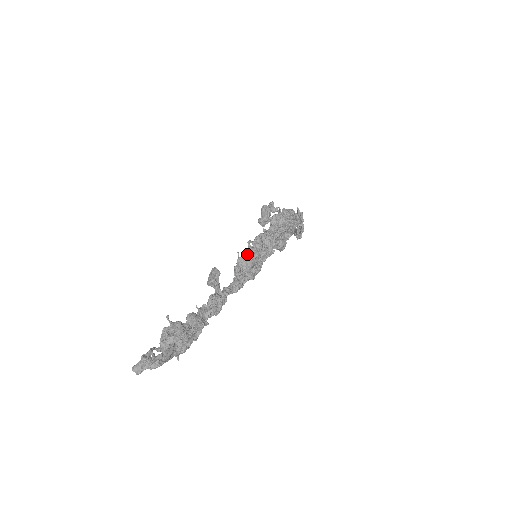
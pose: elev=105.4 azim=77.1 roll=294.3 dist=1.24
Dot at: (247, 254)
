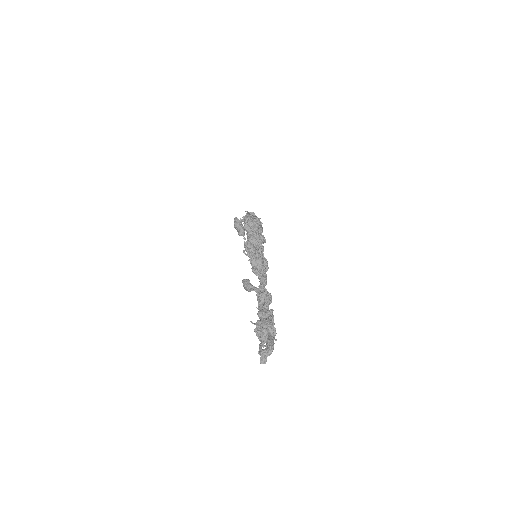
Dot at: (252, 258)
